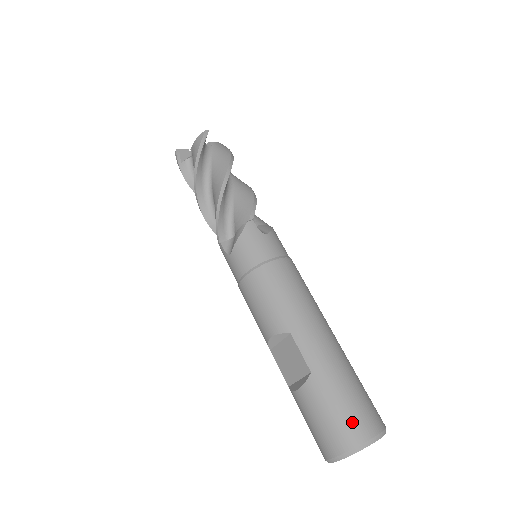
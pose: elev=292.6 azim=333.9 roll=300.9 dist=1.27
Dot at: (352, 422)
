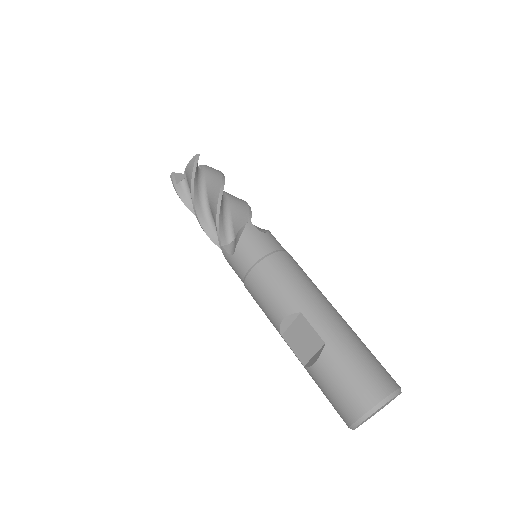
Dot at: (370, 381)
